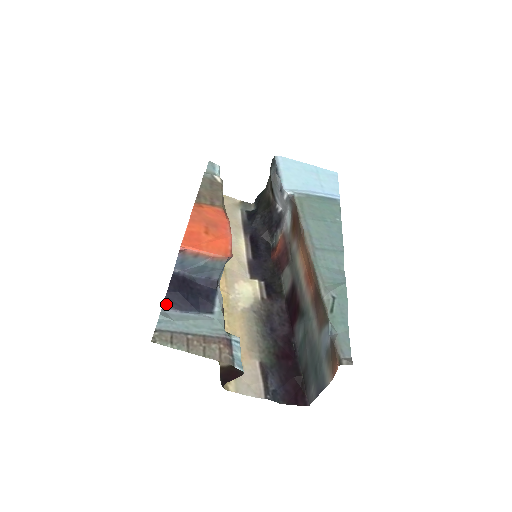
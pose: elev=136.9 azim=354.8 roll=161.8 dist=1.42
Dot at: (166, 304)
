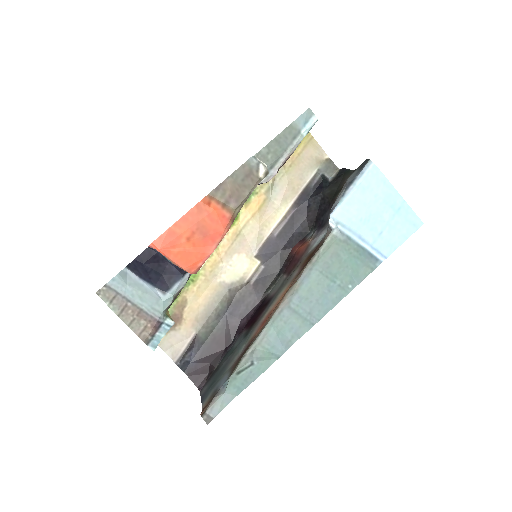
Dot at: (130, 266)
